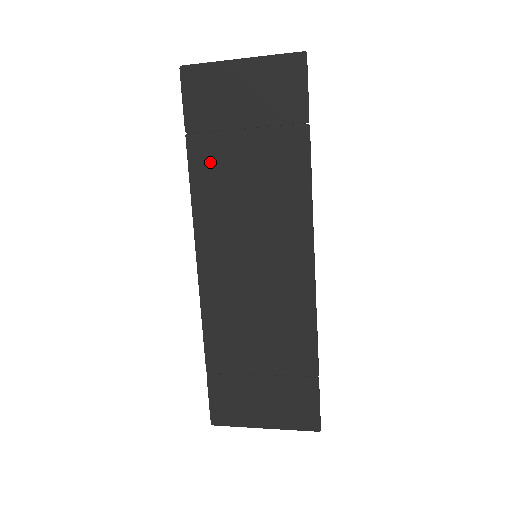
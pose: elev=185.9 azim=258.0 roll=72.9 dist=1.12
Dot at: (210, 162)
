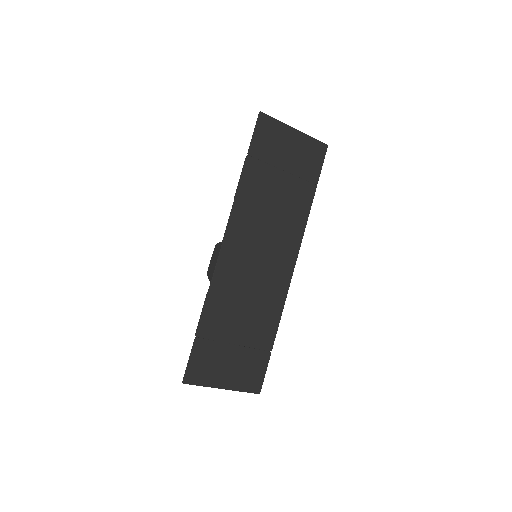
Dot at: (256, 181)
